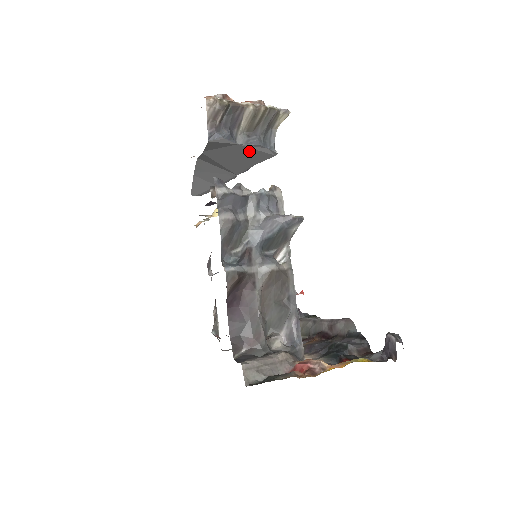
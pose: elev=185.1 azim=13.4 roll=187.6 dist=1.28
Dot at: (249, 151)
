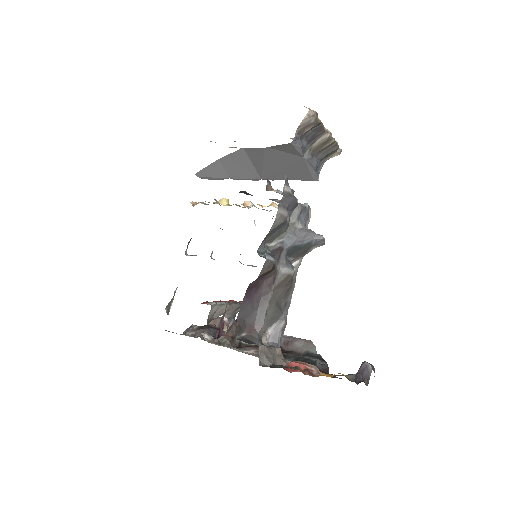
Dot at: (302, 167)
